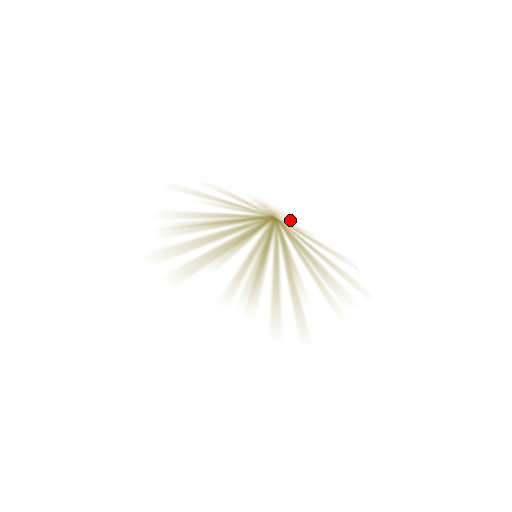
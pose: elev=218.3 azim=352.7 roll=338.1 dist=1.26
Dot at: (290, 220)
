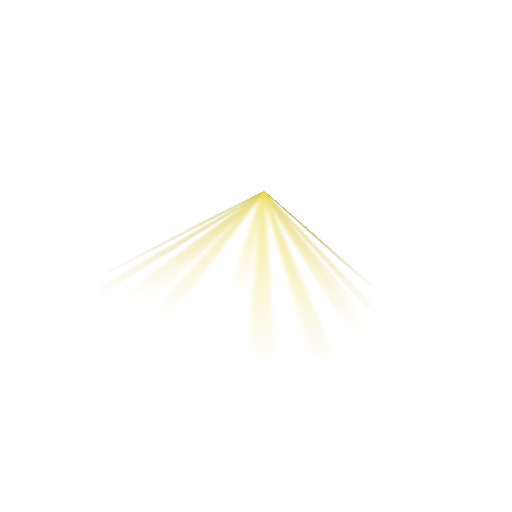
Dot at: (227, 250)
